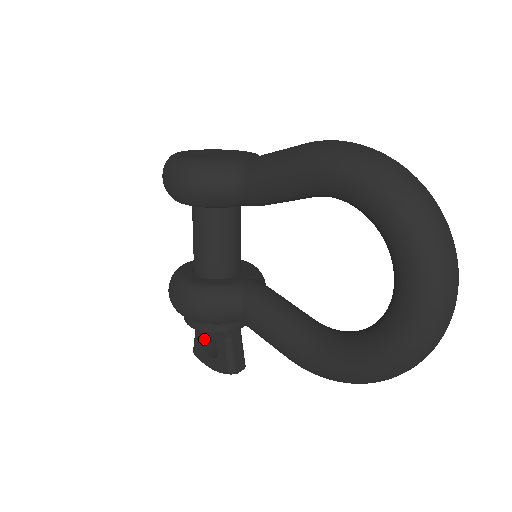
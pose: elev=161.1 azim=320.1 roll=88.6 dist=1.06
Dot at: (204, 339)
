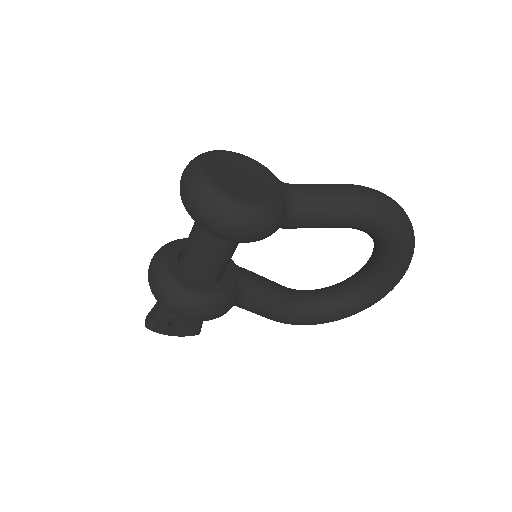
Dot at: (170, 318)
